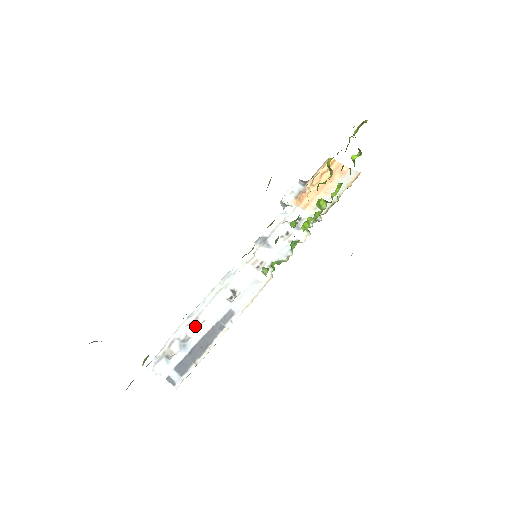
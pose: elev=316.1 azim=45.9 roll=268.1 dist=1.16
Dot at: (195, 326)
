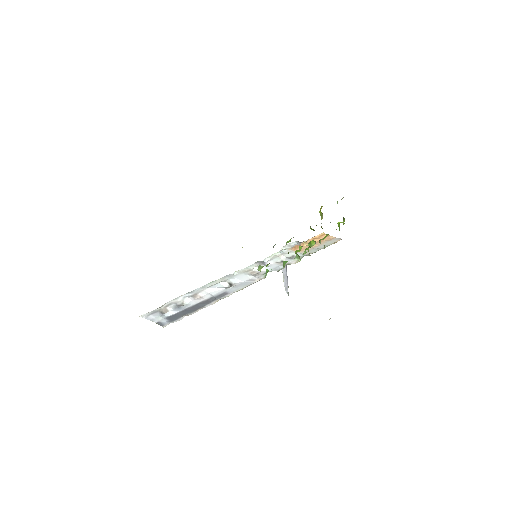
Dot at: (192, 298)
